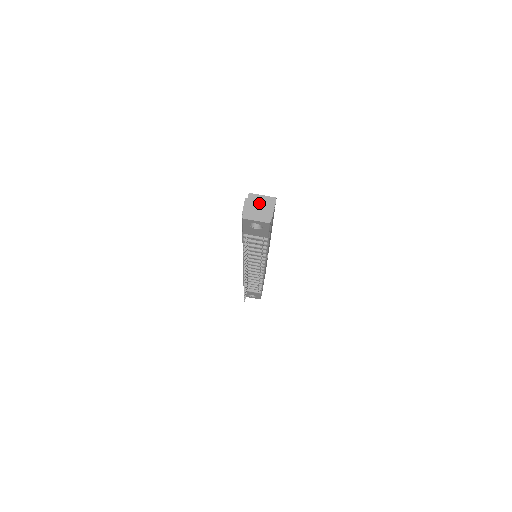
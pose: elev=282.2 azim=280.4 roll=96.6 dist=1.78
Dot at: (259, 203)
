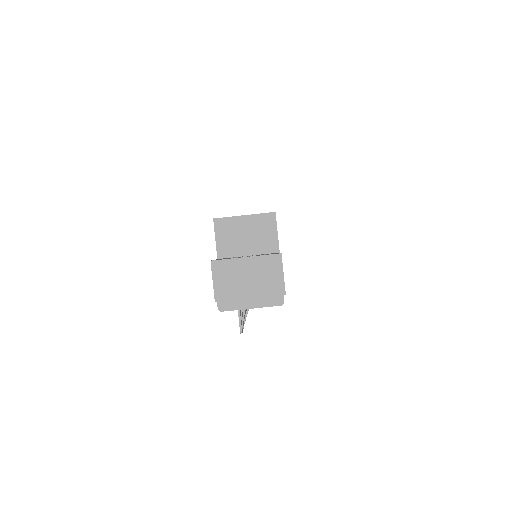
Dot at: (245, 263)
